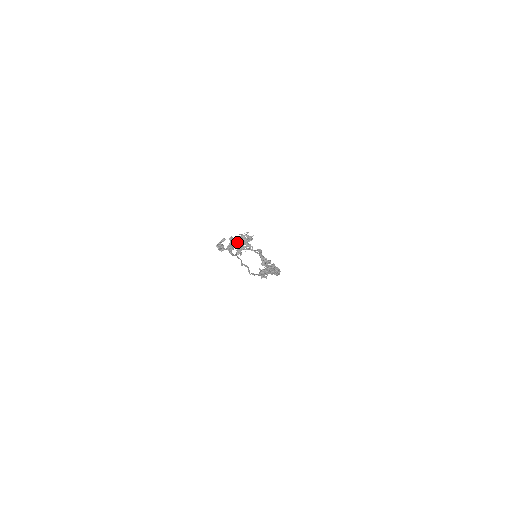
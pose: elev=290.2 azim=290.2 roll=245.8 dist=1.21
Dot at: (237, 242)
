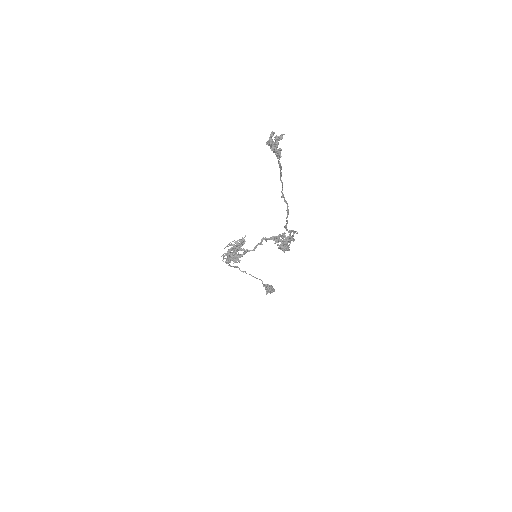
Dot at: occluded
